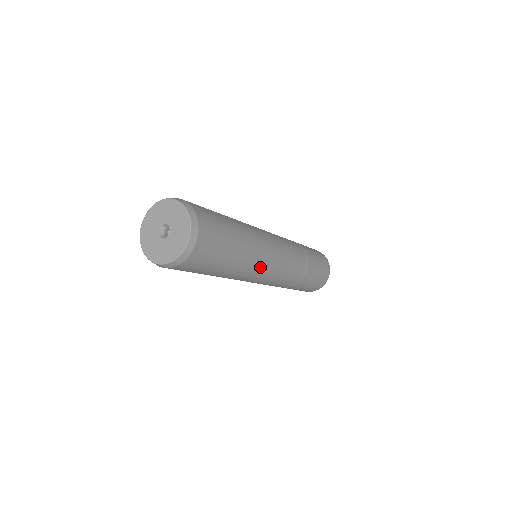
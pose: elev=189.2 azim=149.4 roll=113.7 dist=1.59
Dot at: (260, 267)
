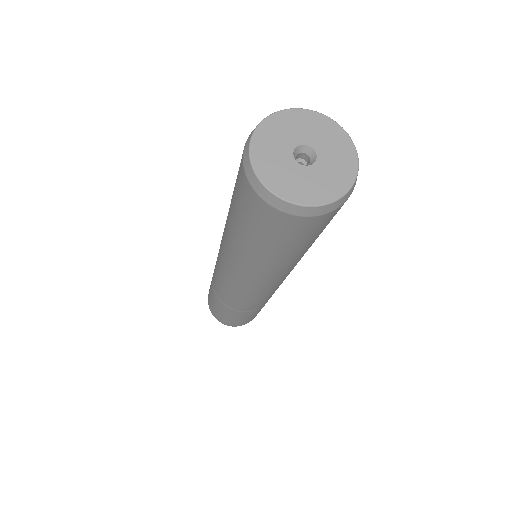
Dot at: occluded
